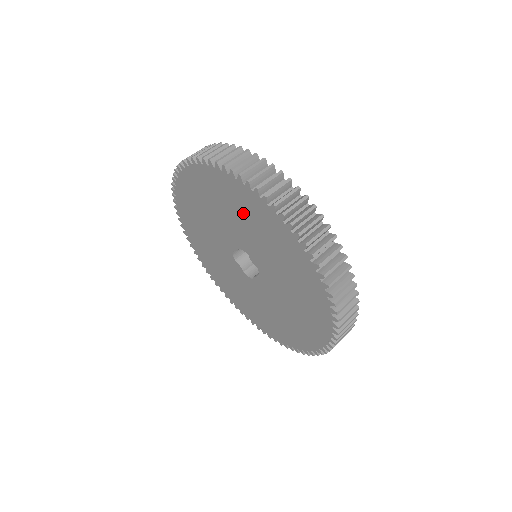
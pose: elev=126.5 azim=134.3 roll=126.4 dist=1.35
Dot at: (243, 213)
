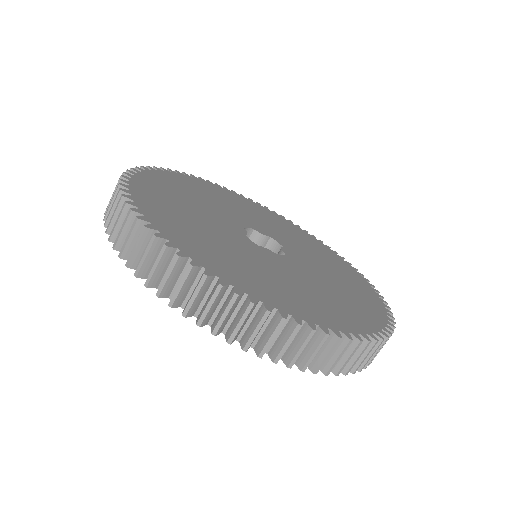
Dot at: occluded
